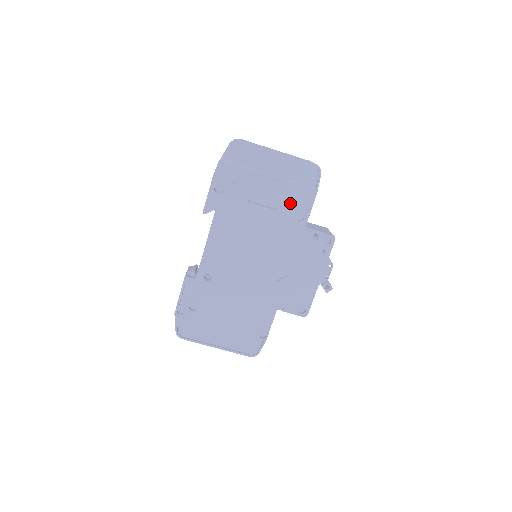
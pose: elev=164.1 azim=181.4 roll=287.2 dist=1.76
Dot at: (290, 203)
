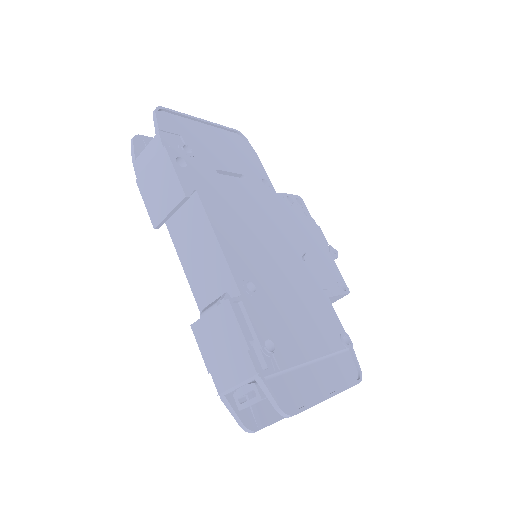
Dot at: (249, 169)
